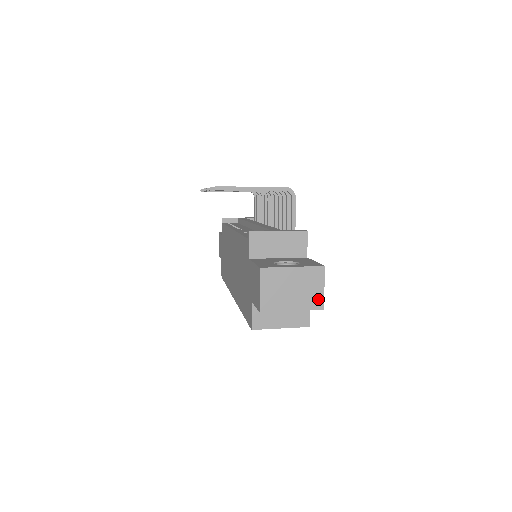
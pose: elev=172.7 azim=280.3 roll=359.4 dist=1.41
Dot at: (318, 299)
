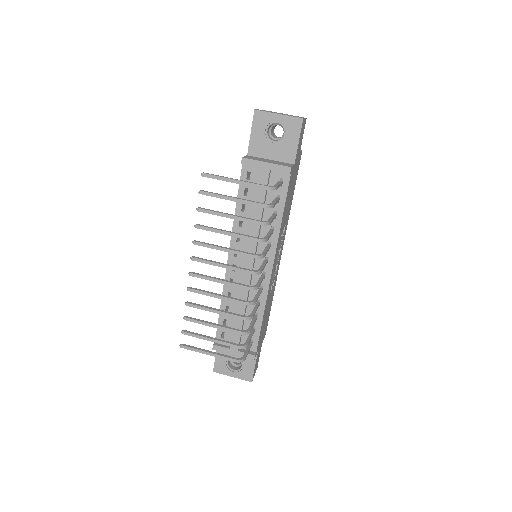
Dot at: occluded
